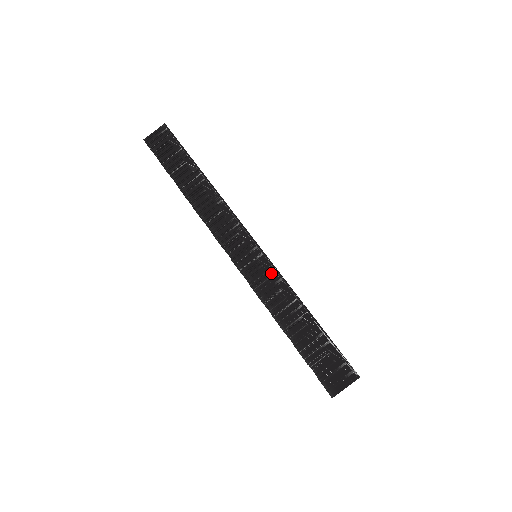
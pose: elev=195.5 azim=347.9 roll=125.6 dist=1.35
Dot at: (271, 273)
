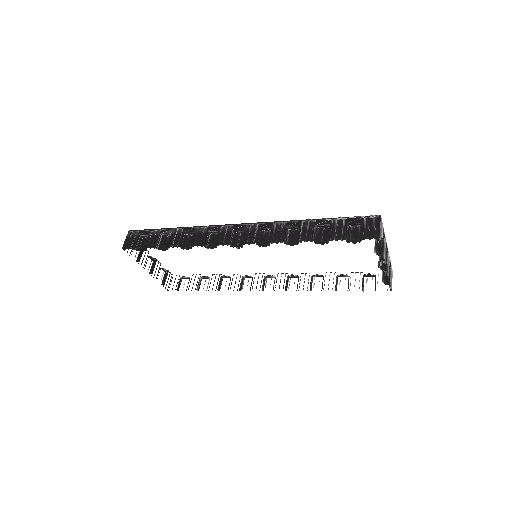
Dot at: (273, 227)
